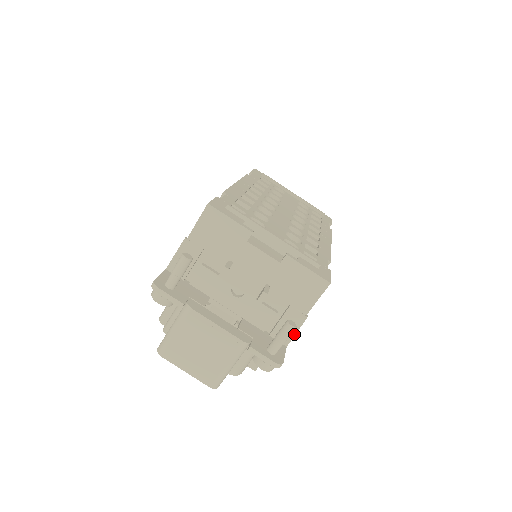
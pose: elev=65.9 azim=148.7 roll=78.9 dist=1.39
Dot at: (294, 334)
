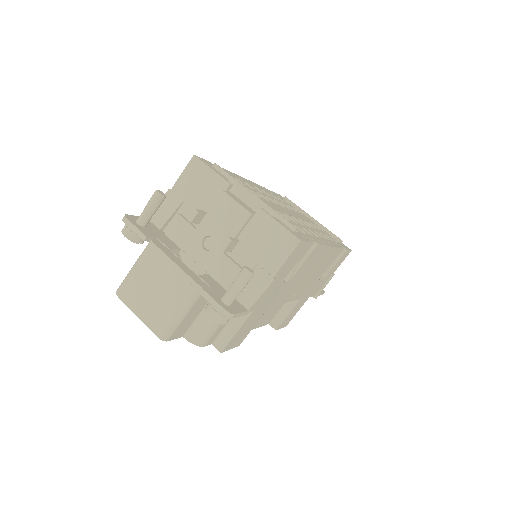
Dot at: (258, 297)
